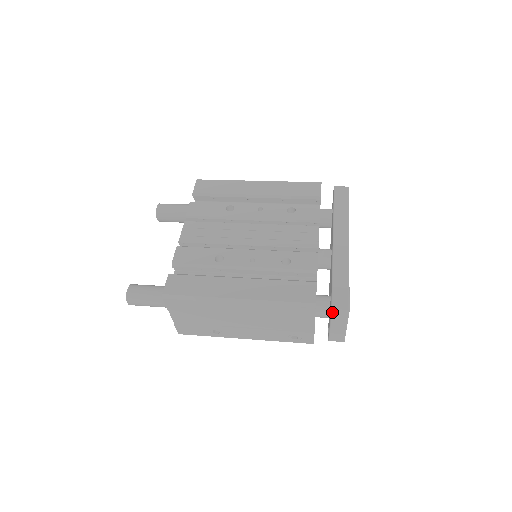
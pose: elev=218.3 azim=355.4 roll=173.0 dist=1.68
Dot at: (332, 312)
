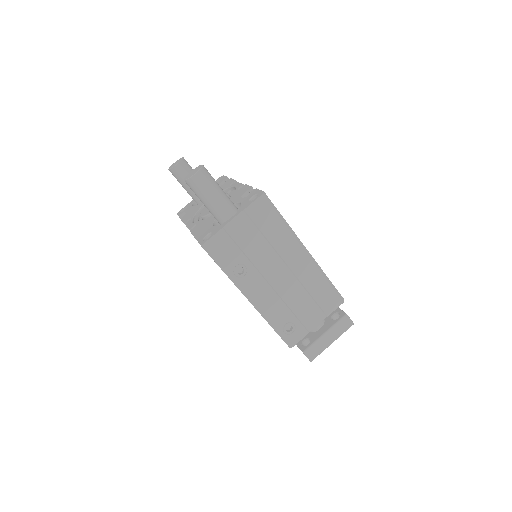
Dot at: (344, 317)
